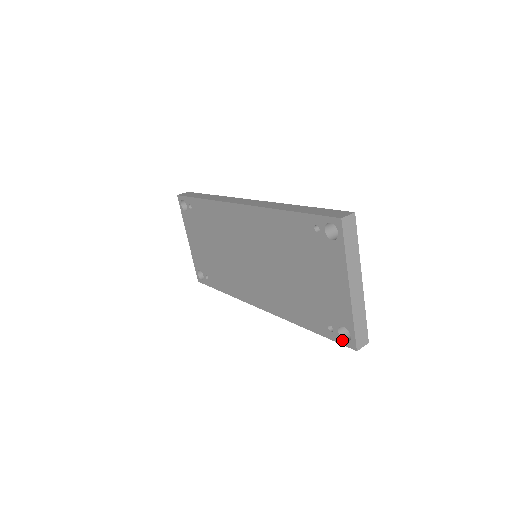
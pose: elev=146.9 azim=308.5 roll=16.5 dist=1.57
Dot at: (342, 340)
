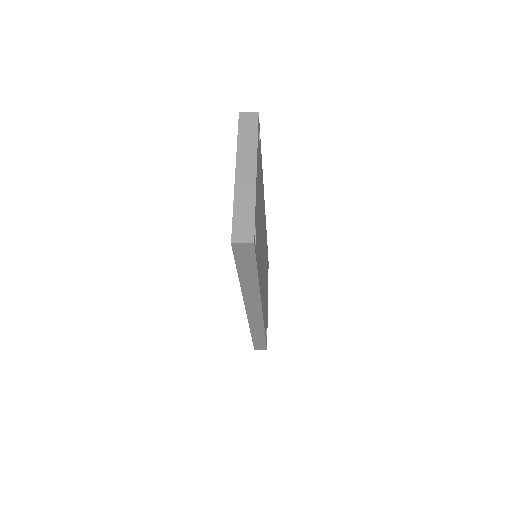
Dot at: occluded
